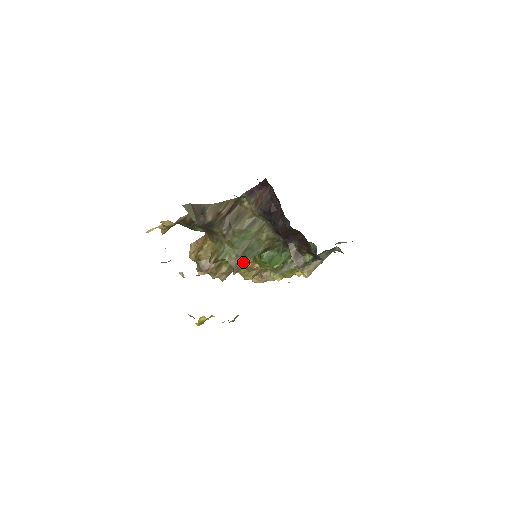
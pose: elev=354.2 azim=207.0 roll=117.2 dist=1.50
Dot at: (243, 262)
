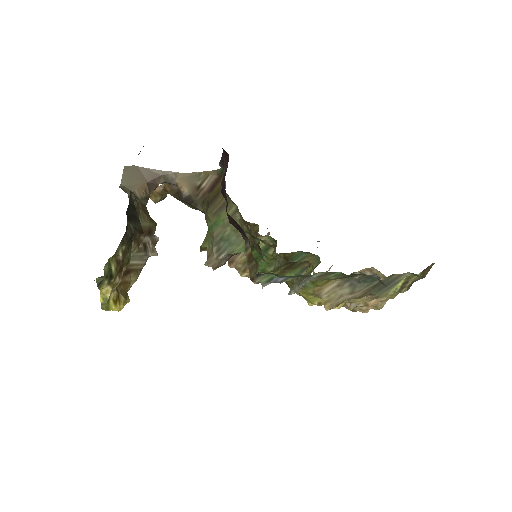
Dot at: (219, 256)
